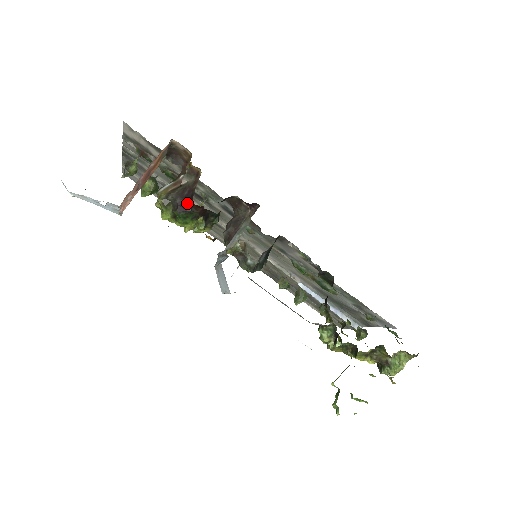
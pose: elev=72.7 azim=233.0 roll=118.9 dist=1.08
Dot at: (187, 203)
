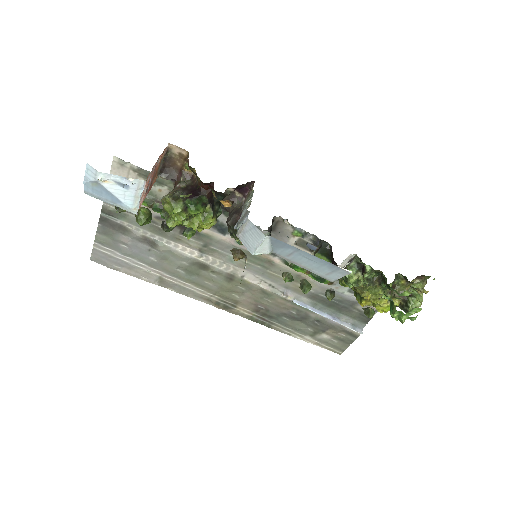
Dot at: (194, 192)
